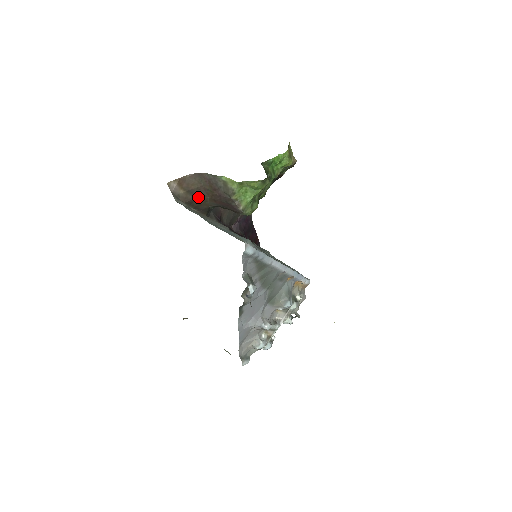
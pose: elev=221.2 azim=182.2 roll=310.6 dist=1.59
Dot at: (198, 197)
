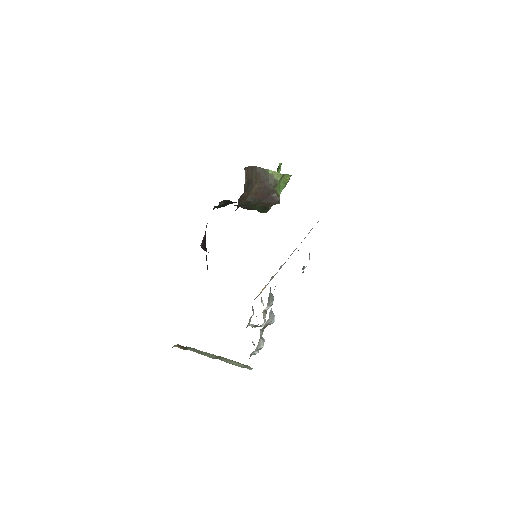
Dot at: (248, 189)
